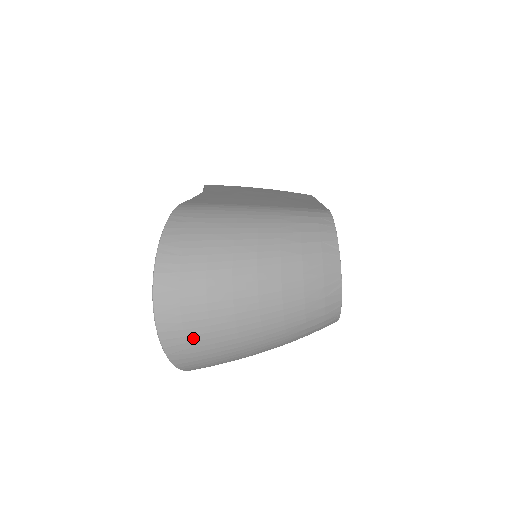
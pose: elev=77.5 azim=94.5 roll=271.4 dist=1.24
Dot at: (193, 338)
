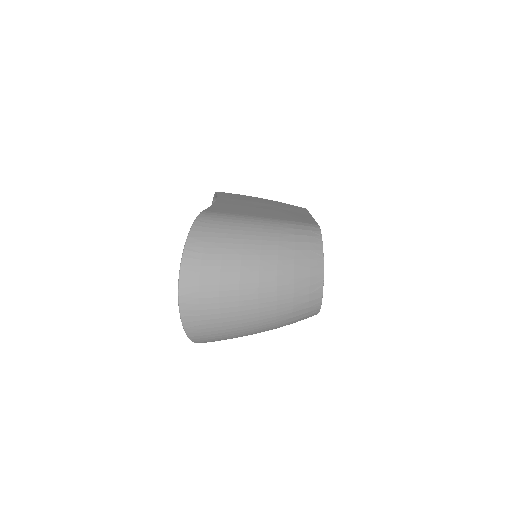
Dot at: (206, 317)
